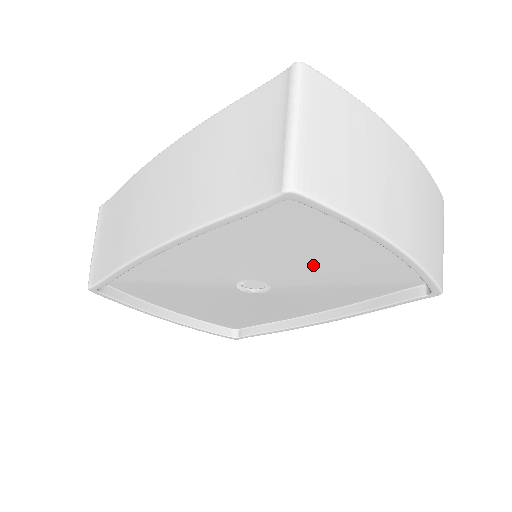
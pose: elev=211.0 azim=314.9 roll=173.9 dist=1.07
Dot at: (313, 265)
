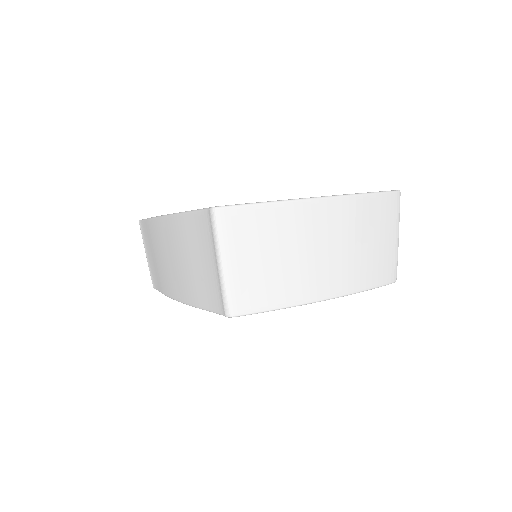
Dot at: occluded
